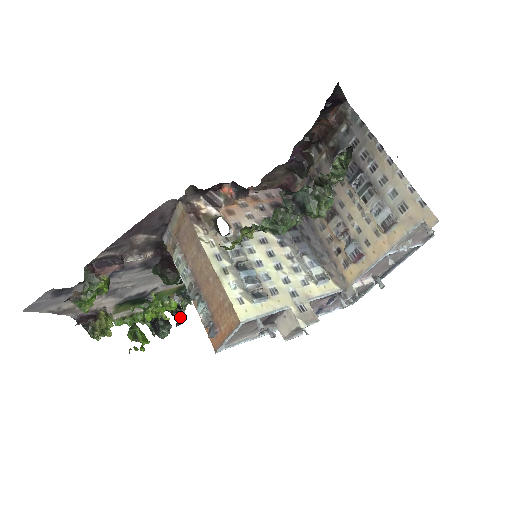
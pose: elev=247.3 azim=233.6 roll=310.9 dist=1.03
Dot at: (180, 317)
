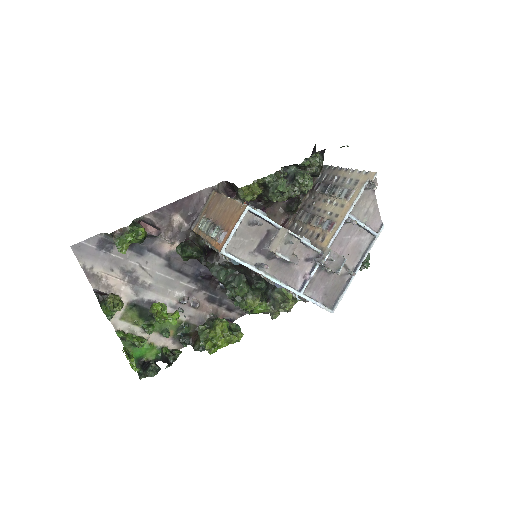
Dot at: (172, 360)
